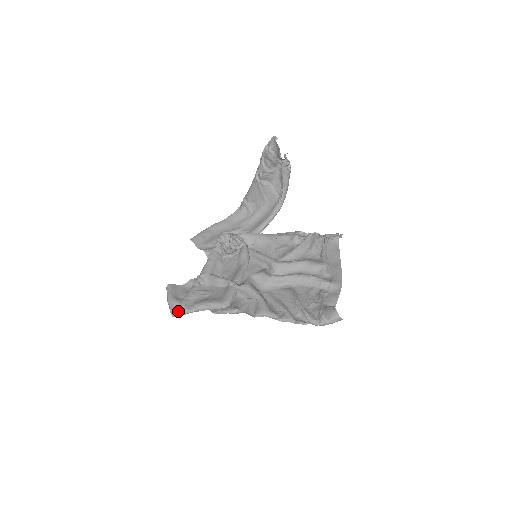
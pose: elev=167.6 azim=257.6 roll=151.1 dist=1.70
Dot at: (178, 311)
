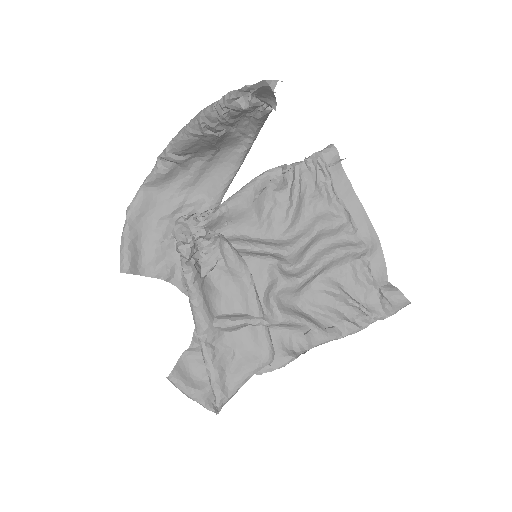
Dot at: (221, 406)
